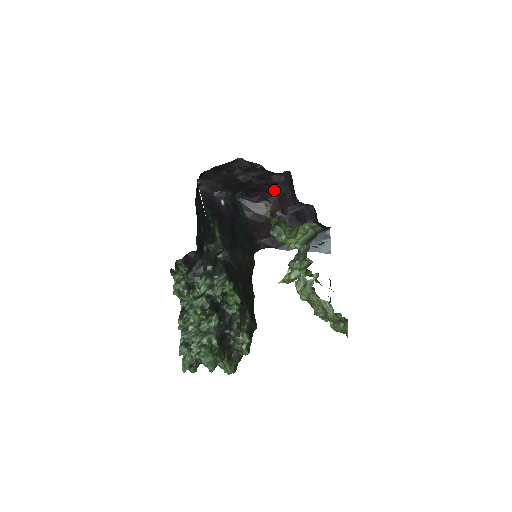
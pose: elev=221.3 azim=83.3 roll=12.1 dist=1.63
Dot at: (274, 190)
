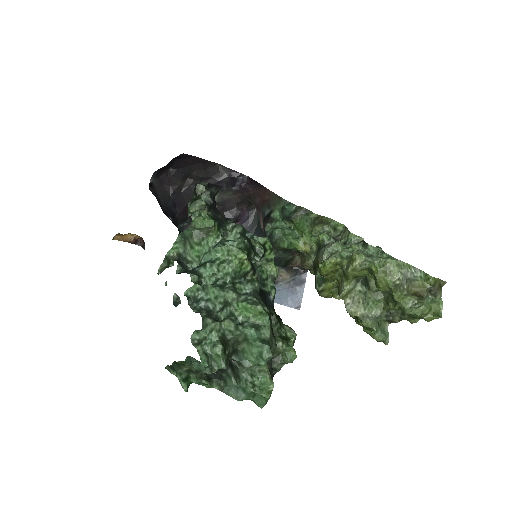
Dot at: occluded
